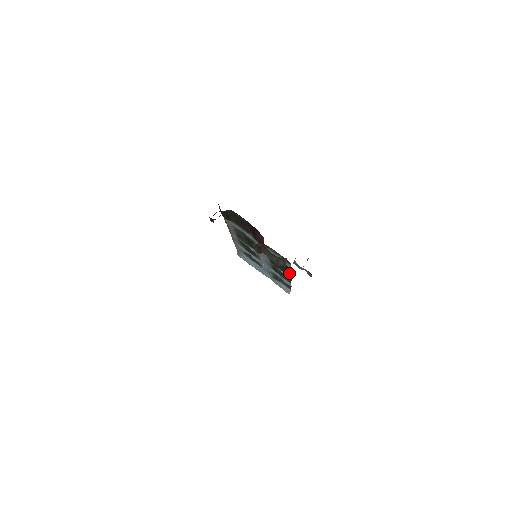
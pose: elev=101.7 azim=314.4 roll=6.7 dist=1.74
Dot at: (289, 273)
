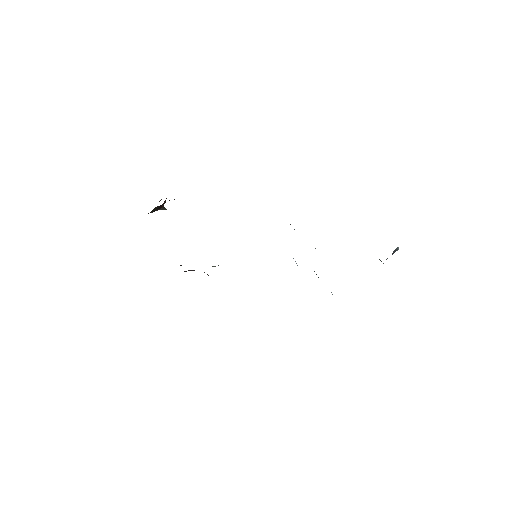
Dot at: occluded
